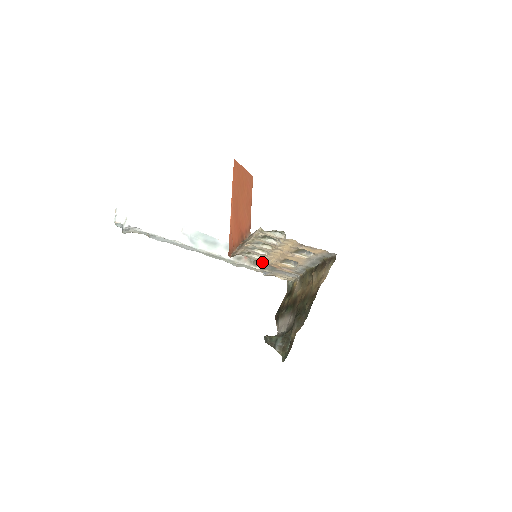
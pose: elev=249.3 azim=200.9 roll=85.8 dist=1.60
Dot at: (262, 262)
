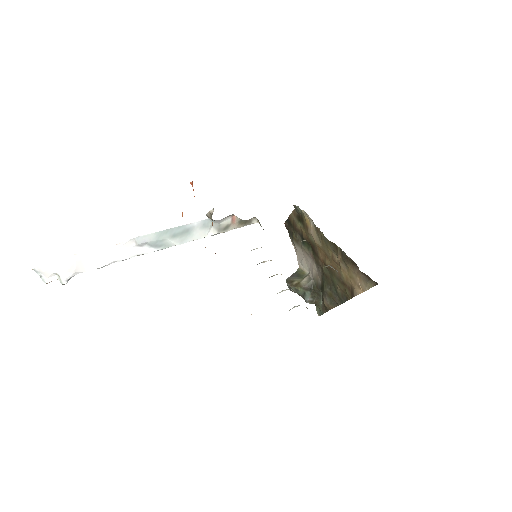
Dot at: occluded
